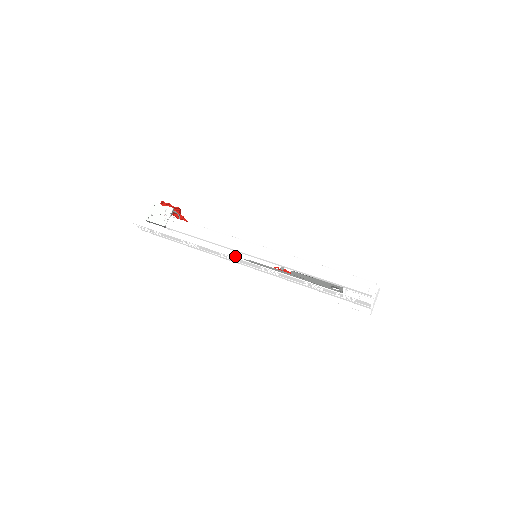
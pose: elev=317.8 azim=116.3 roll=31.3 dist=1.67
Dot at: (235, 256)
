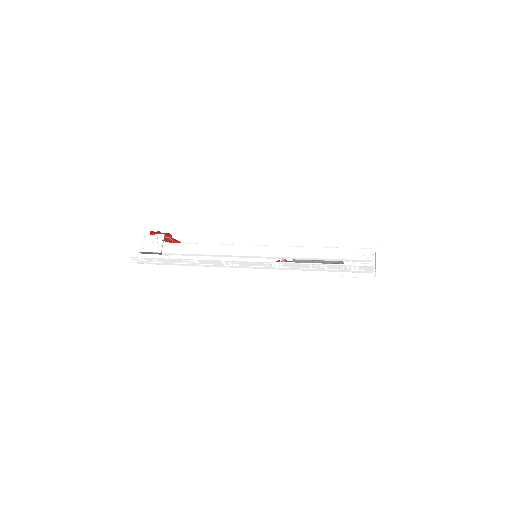
Dot at: occluded
